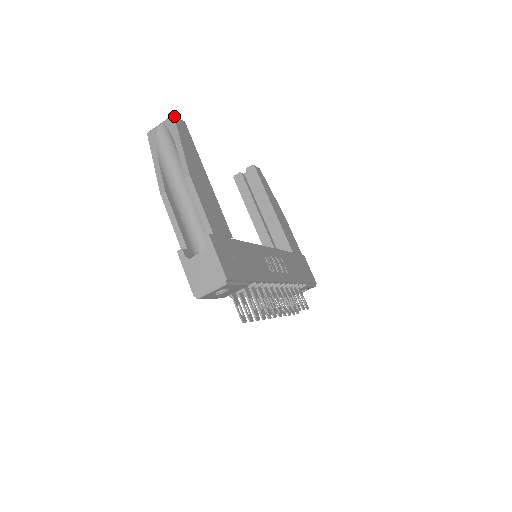
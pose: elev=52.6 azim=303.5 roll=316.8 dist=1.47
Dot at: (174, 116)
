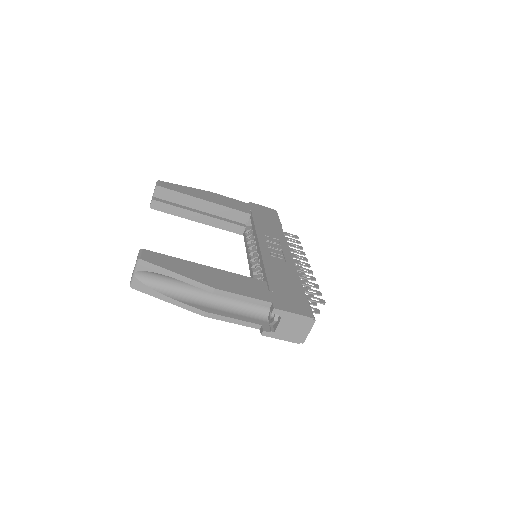
Dot at: (141, 259)
